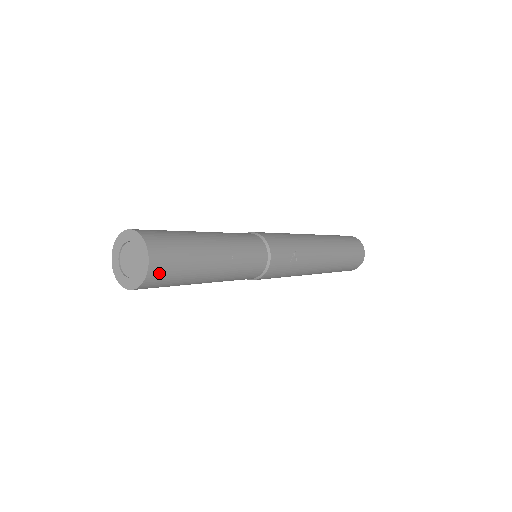
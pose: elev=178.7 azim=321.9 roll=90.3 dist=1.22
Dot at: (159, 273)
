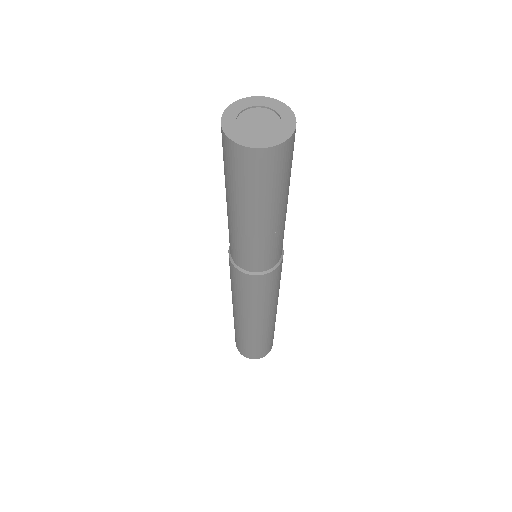
Dot at: (291, 148)
